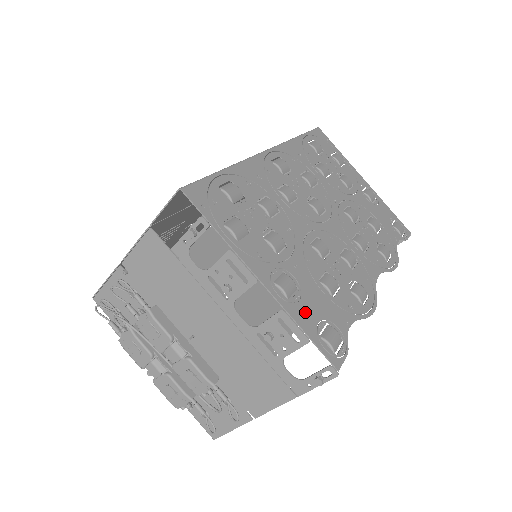
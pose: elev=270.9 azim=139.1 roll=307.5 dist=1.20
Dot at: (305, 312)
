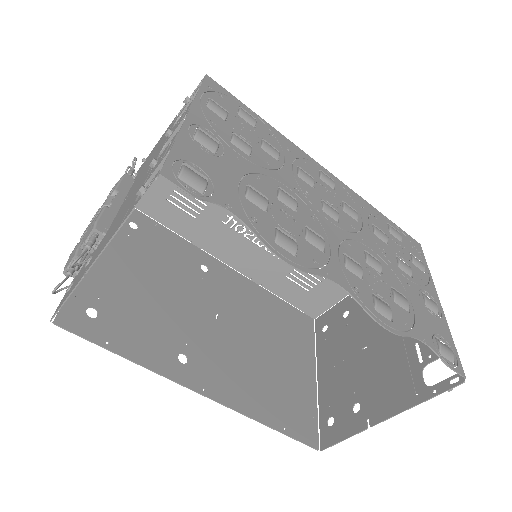
Dot at: (196, 153)
